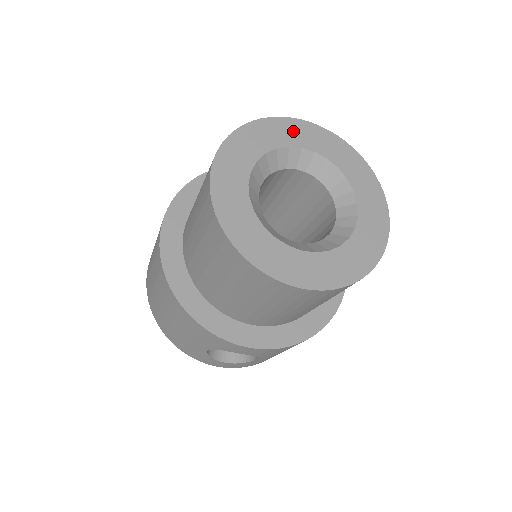
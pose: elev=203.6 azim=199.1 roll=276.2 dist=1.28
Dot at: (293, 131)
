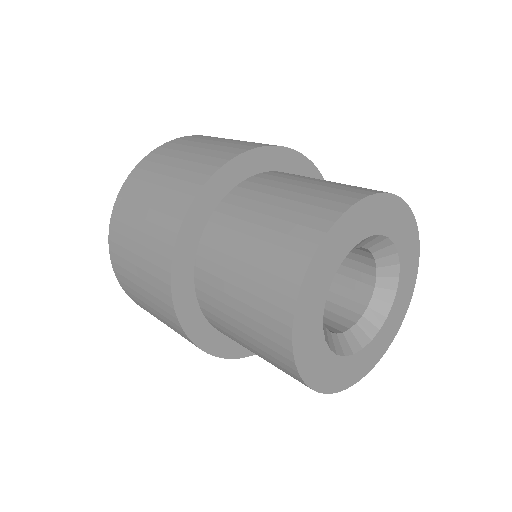
Dot at: (392, 215)
